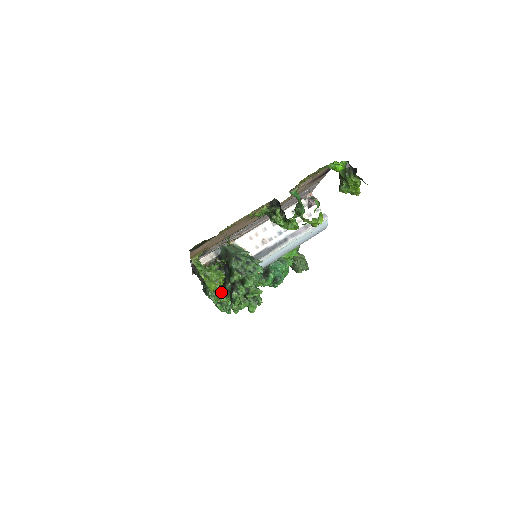
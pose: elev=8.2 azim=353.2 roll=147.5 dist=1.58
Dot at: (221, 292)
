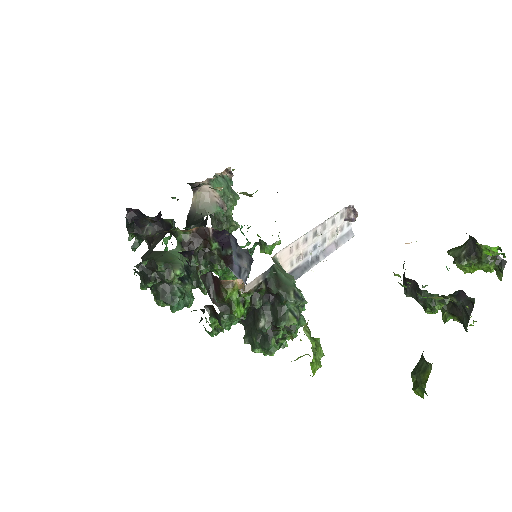
Dot at: occluded
